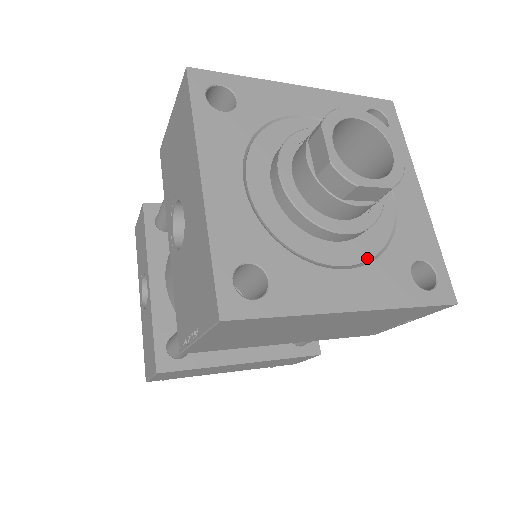
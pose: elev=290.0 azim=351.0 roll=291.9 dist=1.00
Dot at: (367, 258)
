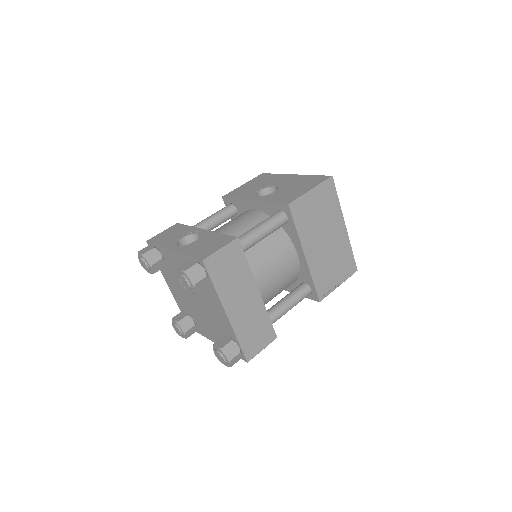
Dot at: occluded
